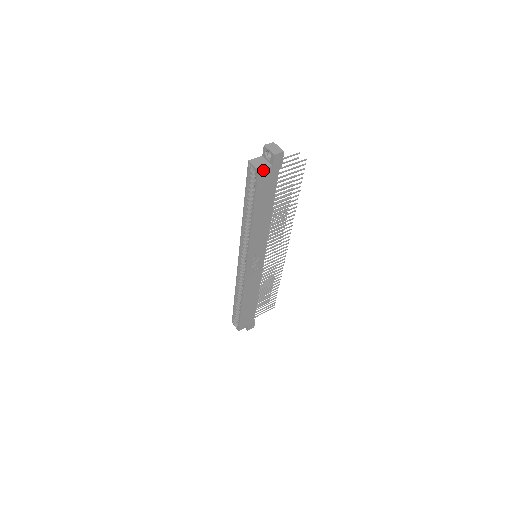
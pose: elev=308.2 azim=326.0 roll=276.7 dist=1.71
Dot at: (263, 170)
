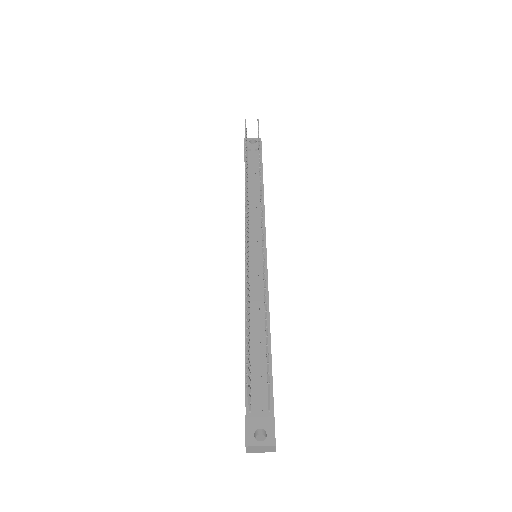
Dot at: occluded
